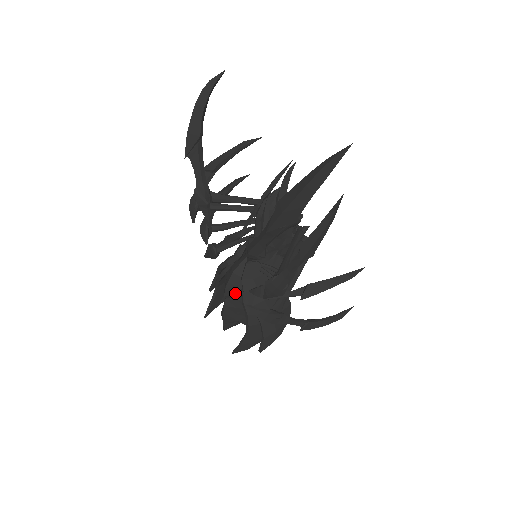
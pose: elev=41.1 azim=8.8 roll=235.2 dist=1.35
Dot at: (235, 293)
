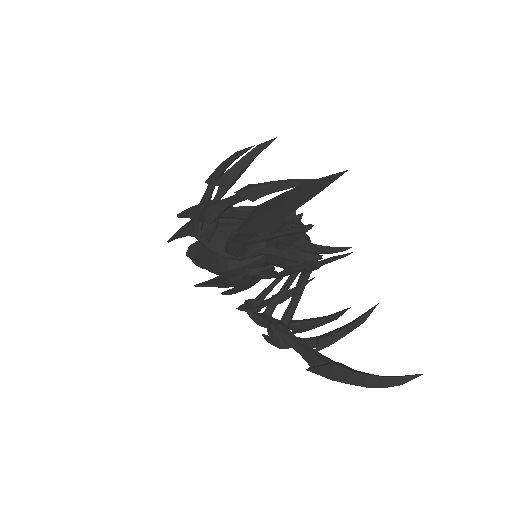
Dot at: (222, 276)
